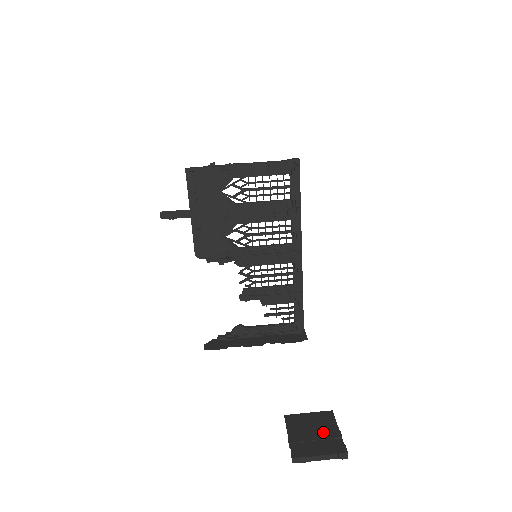
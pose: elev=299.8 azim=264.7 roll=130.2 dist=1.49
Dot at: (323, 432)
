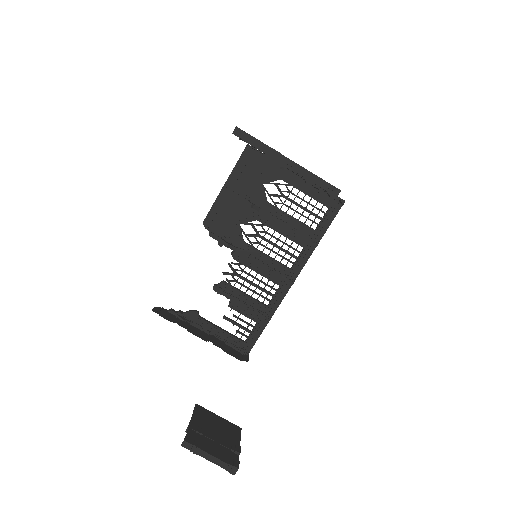
Dot at: (224, 439)
